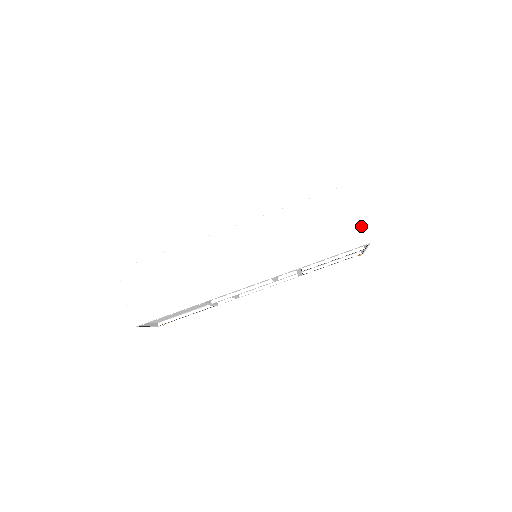
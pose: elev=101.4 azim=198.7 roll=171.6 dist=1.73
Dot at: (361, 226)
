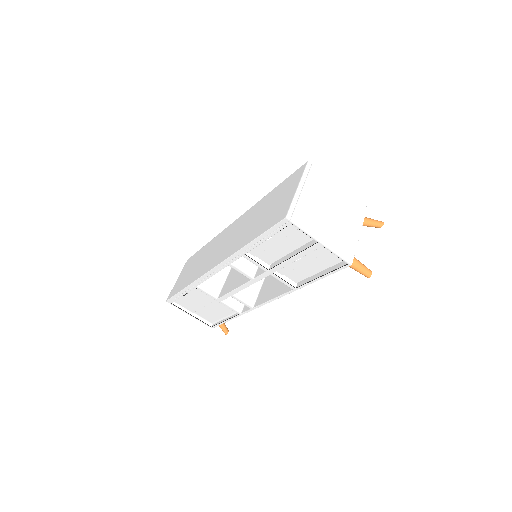
Dot at: (290, 201)
